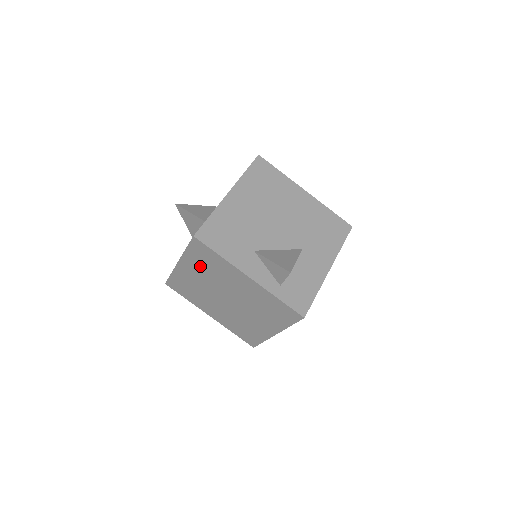
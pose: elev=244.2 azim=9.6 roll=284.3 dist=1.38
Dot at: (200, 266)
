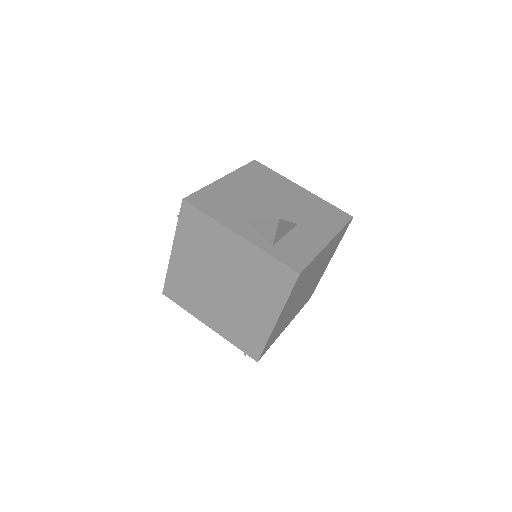
Dot at: (192, 244)
